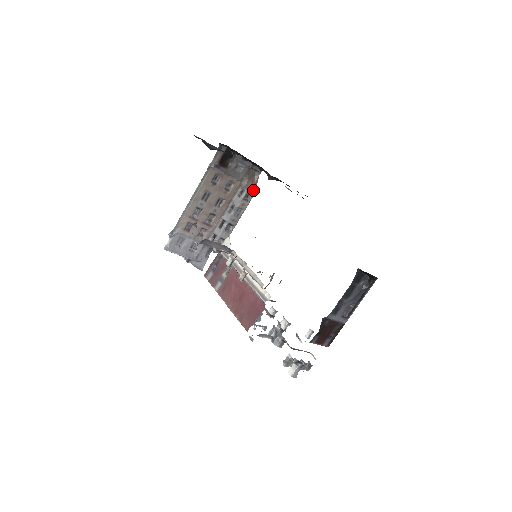
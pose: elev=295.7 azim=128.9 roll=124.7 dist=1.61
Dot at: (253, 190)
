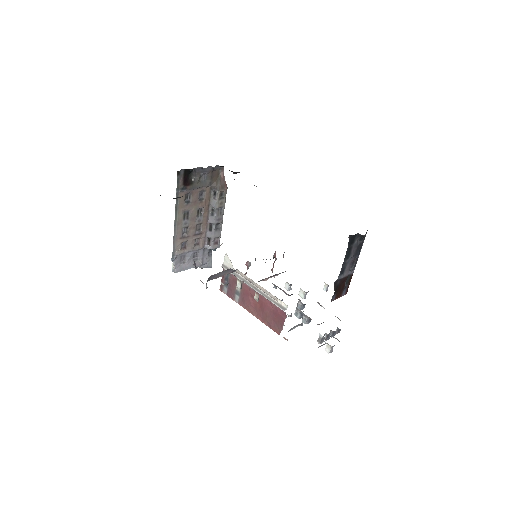
Dot at: (224, 187)
